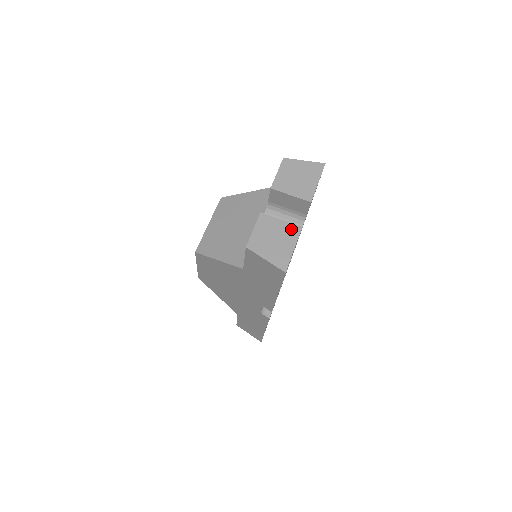
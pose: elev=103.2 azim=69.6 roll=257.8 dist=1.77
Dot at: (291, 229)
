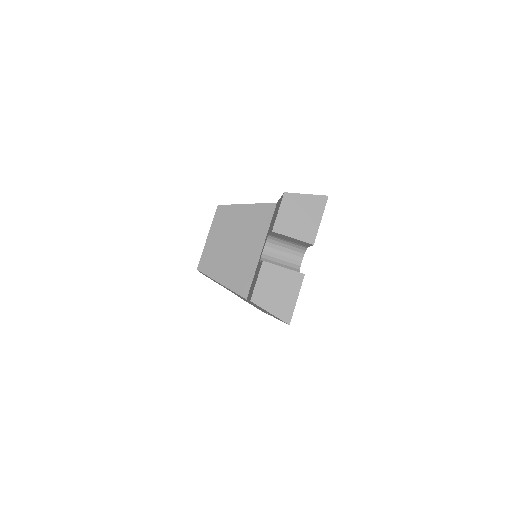
Dot at: (294, 277)
